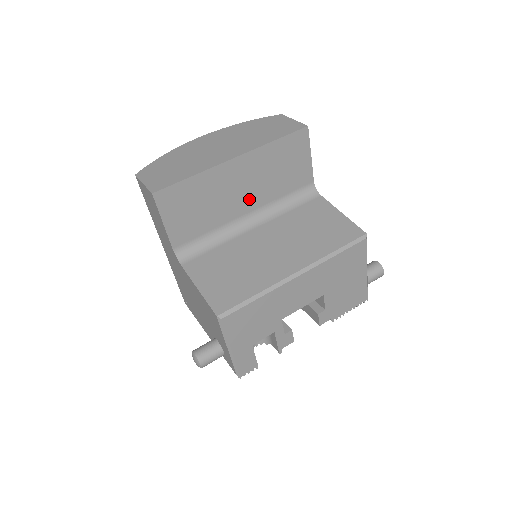
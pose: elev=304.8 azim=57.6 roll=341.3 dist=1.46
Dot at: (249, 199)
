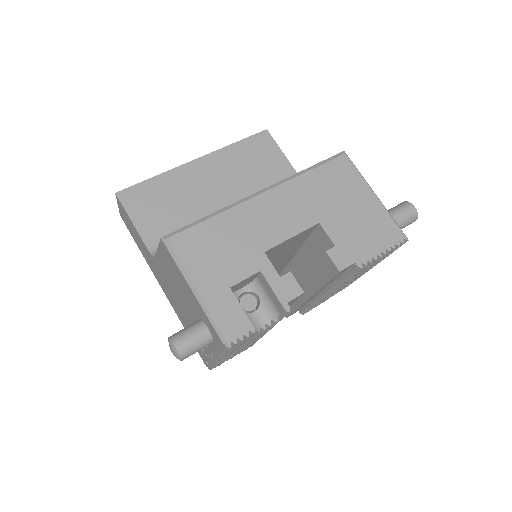
Dot at: (226, 196)
